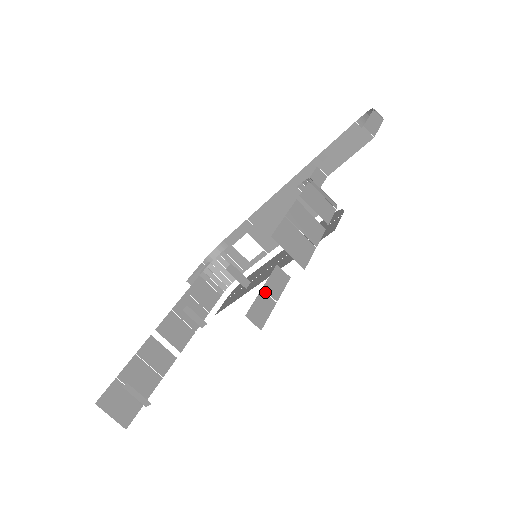
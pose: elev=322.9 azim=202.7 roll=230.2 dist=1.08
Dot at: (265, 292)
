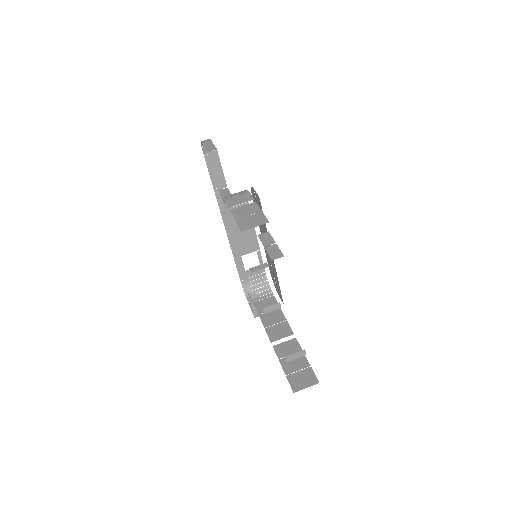
Dot at: (267, 247)
